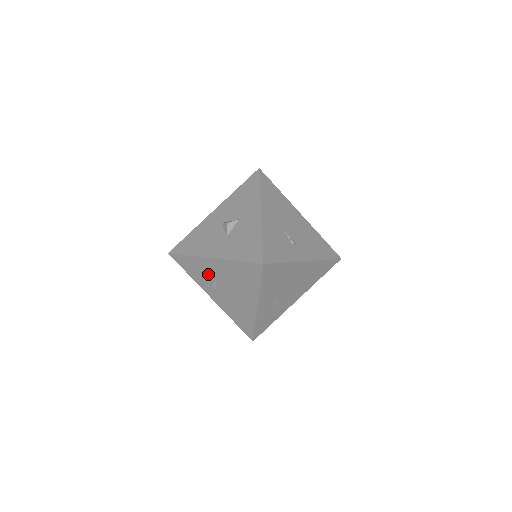
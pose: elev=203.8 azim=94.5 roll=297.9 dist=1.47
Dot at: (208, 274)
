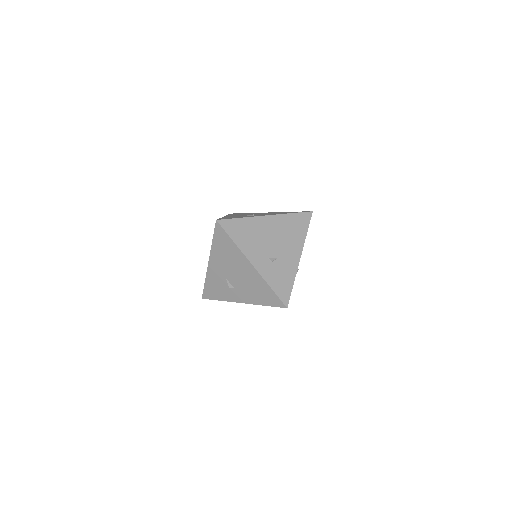
Dot at: (221, 281)
